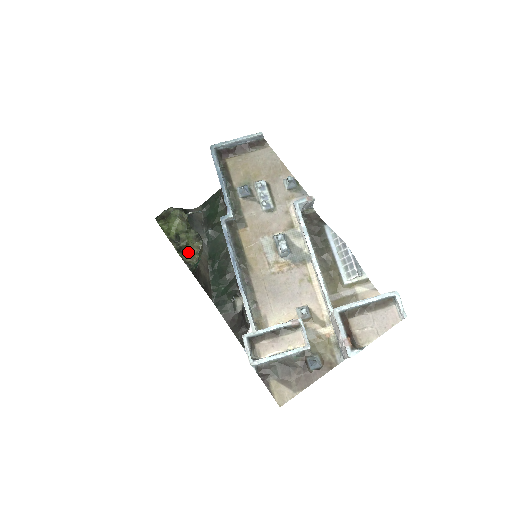
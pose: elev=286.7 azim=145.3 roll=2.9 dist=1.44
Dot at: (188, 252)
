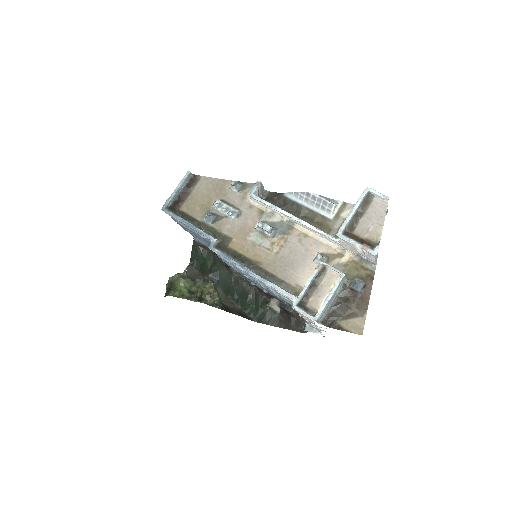
Dot at: (207, 296)
